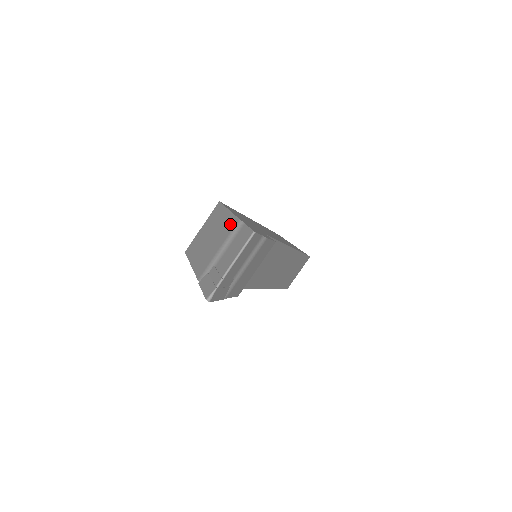
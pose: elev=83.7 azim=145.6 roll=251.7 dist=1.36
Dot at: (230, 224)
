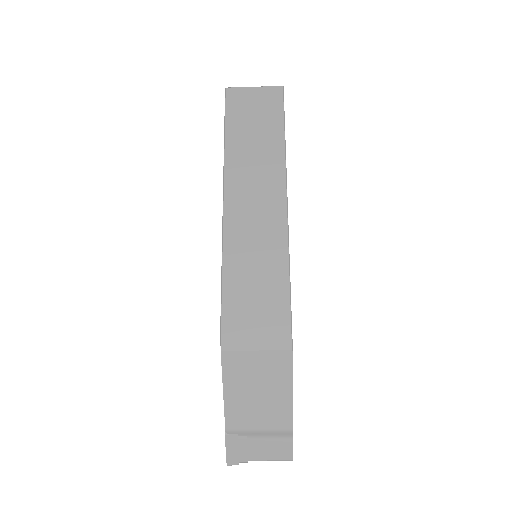
Dot at: (284, 420)
